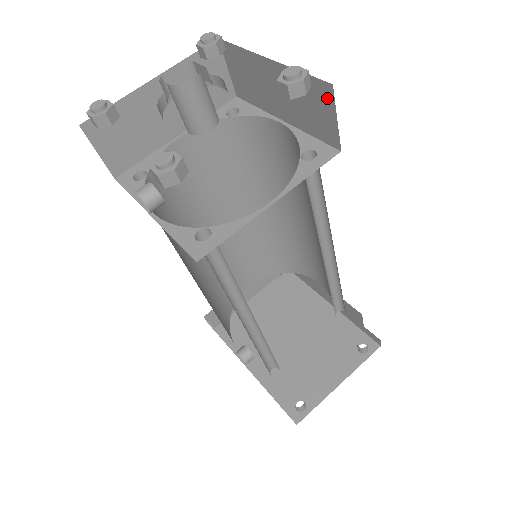
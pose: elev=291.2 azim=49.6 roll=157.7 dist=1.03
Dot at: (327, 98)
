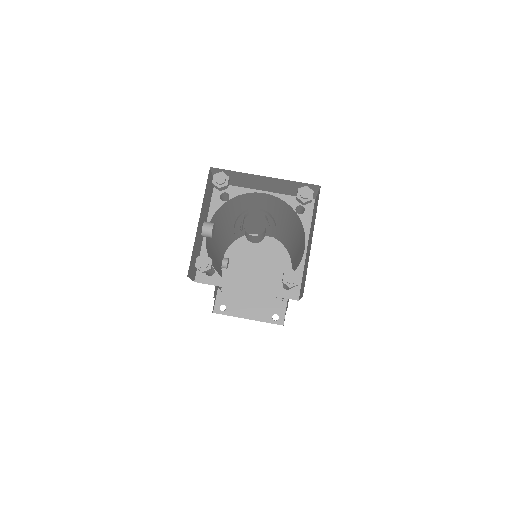
Dot at: occluded
